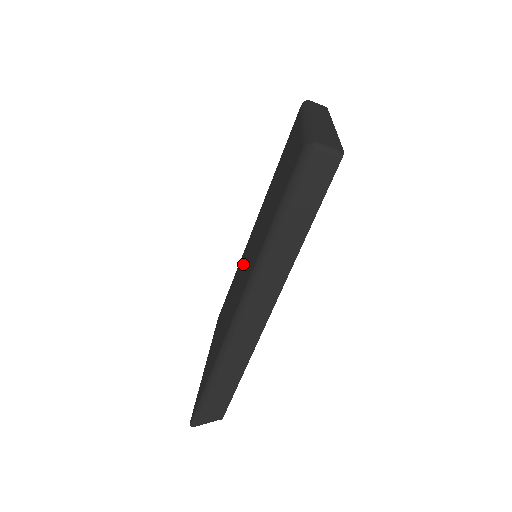
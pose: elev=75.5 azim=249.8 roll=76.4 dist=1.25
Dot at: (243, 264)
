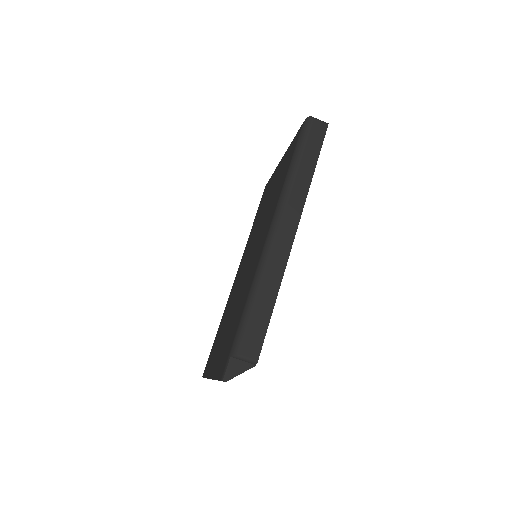
Dot at: (241, 275)
